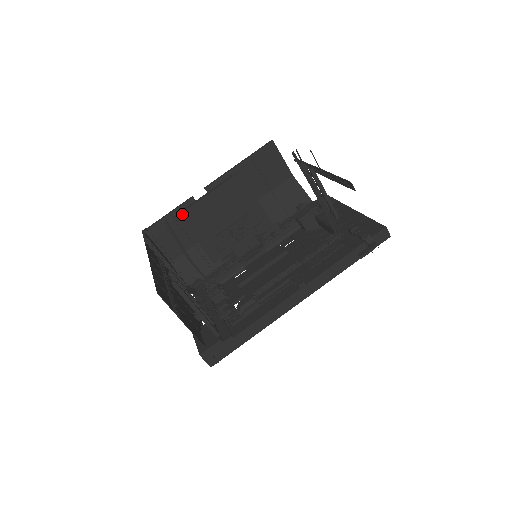
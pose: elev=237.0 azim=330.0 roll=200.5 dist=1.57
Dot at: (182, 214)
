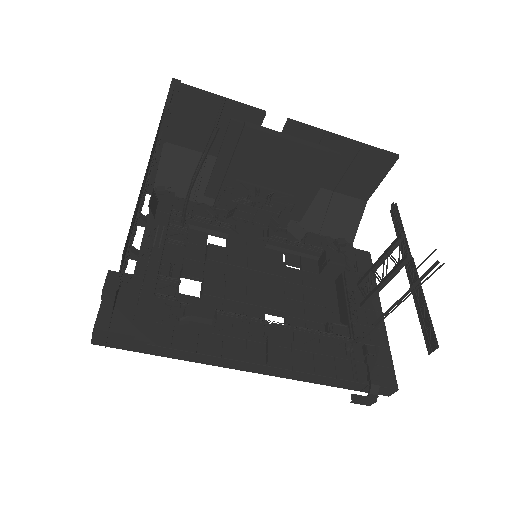
Dot at: (237, 124)
